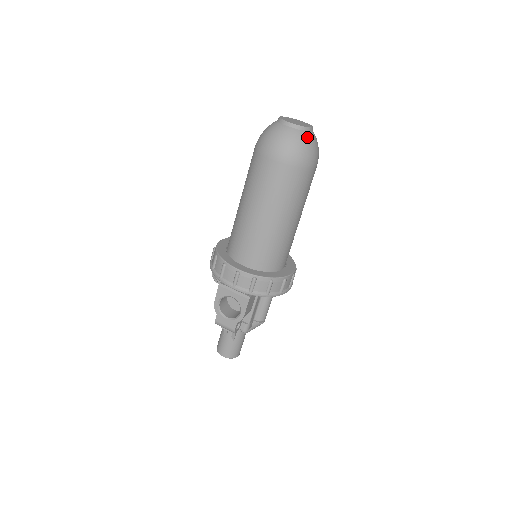
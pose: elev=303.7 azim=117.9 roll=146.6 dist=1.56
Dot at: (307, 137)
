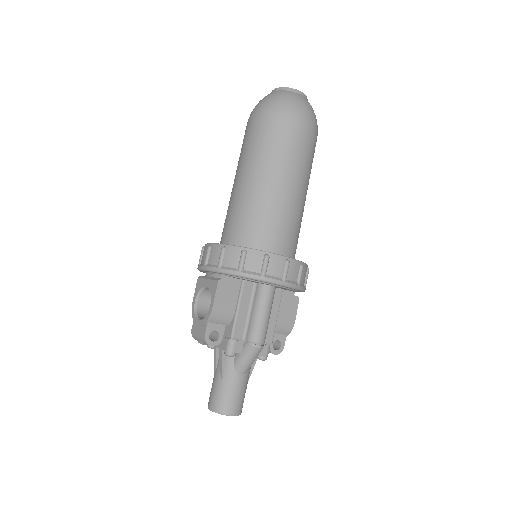
Dot at: (289, 94)
